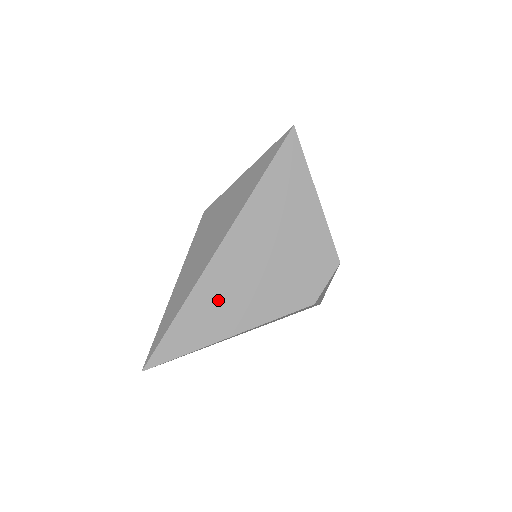
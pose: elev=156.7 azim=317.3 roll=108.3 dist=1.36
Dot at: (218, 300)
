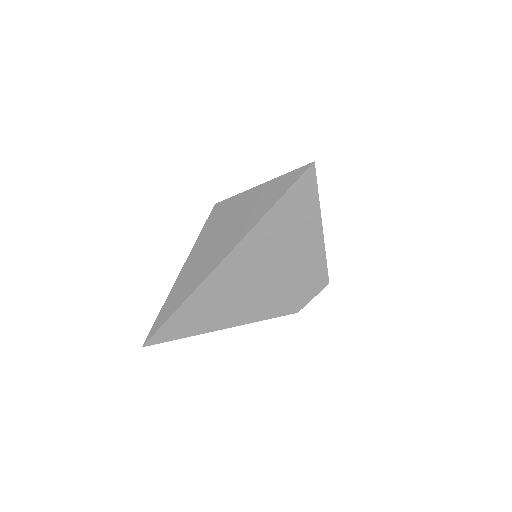
Dot at: (214, 303)
